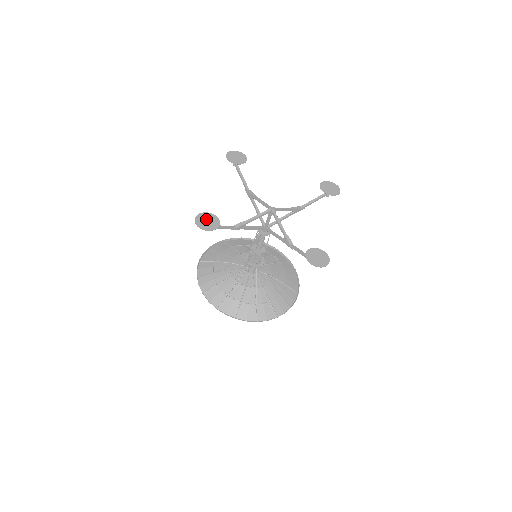
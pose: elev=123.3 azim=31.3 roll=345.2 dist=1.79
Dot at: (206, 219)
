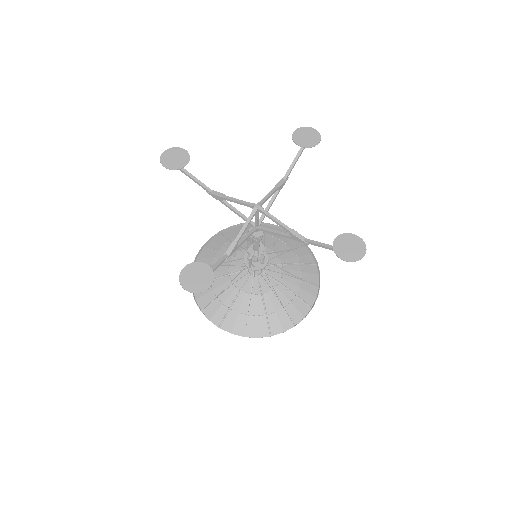
Dot at: (193, 275)
